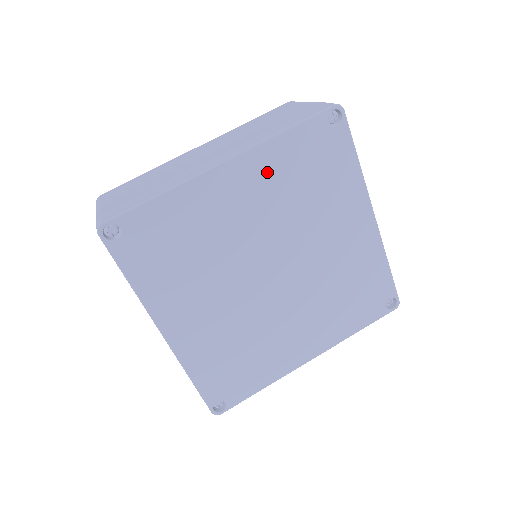
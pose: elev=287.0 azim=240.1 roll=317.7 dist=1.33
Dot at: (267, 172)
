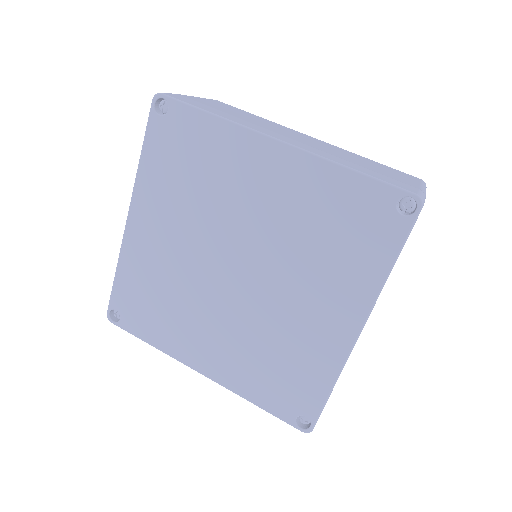
Dot at: (304, 186)
